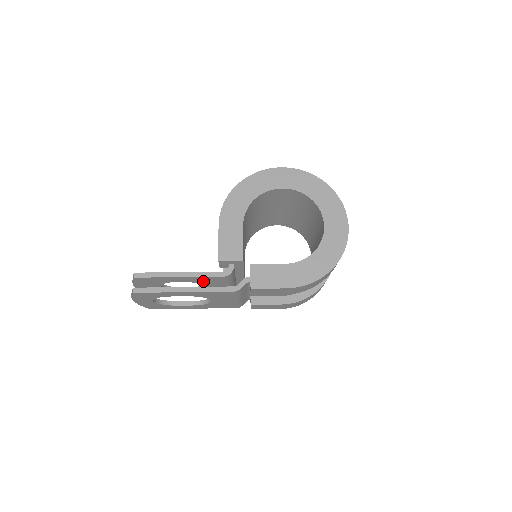
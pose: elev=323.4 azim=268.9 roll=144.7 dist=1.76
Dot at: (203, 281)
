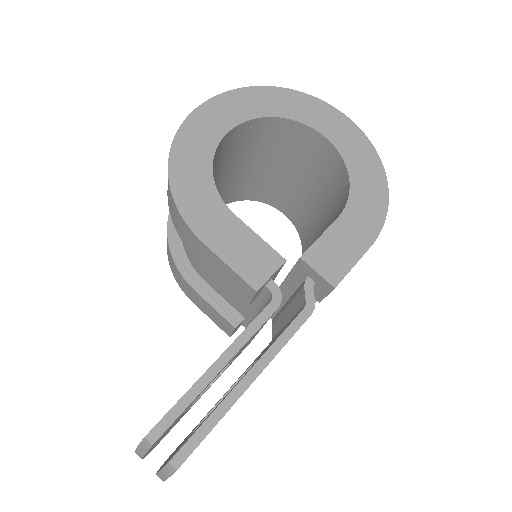
Dot at: (244, 346)
